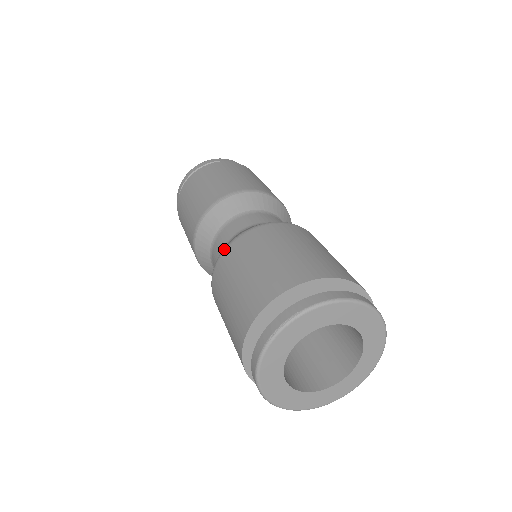
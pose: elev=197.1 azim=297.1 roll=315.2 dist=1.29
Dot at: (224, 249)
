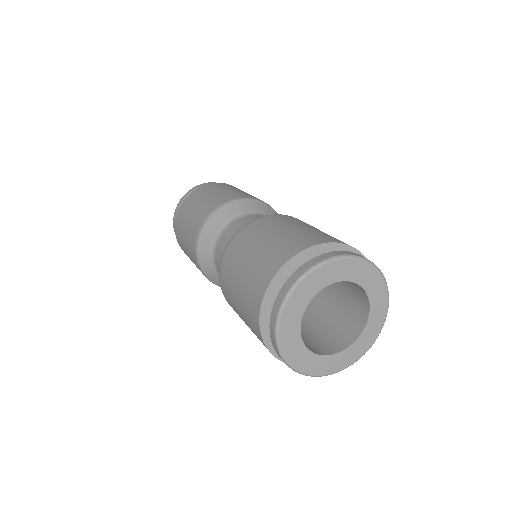
Dot at: occluded
